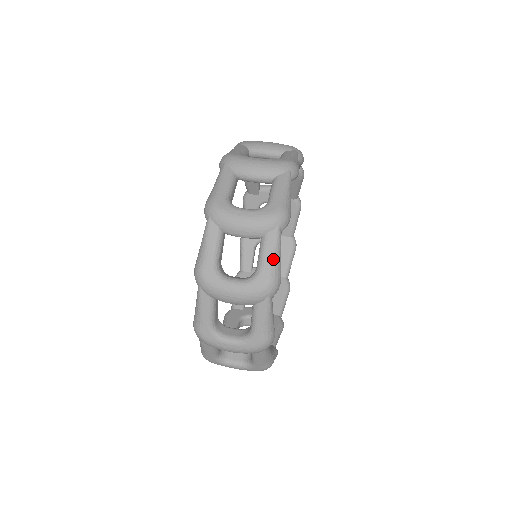
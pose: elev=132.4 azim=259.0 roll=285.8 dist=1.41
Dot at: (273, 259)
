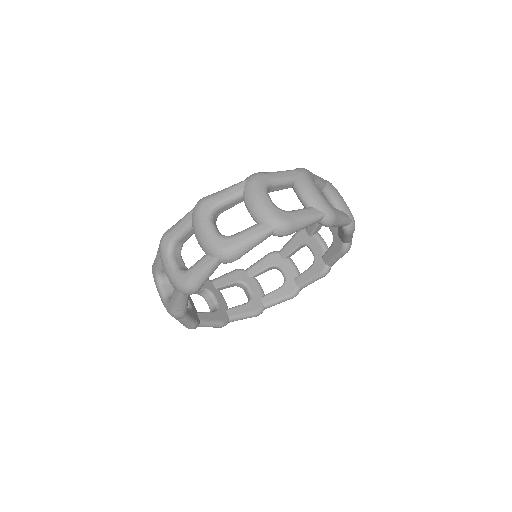
Dot at: (175, 305)
